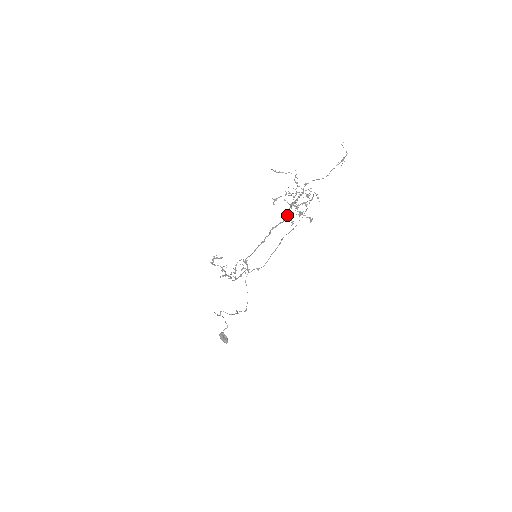
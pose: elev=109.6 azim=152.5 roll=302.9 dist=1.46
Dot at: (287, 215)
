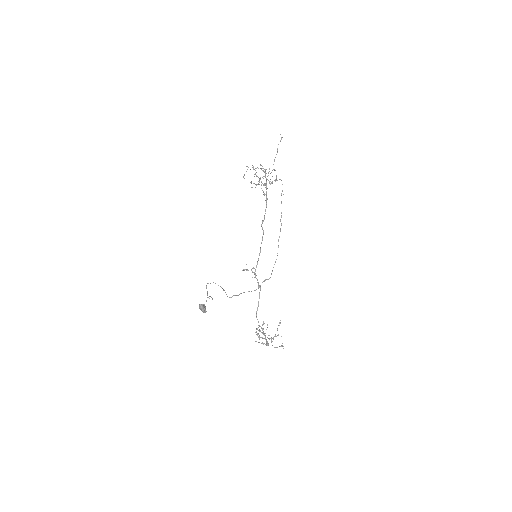
Dot at: (266, 201)
